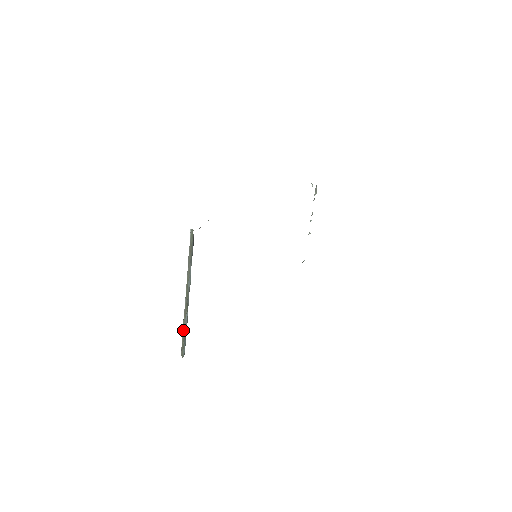
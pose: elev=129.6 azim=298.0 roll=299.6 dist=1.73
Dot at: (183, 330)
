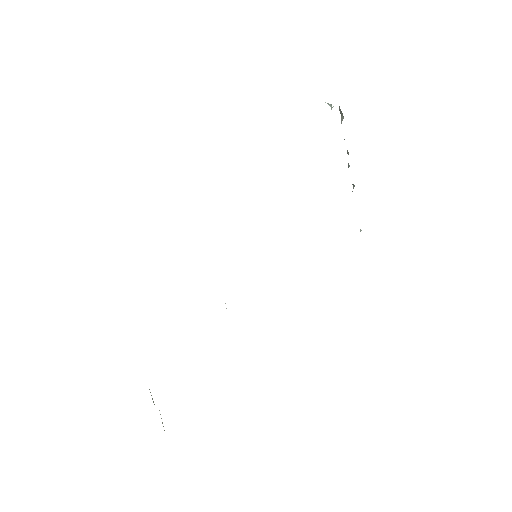
Dot at: occluded
